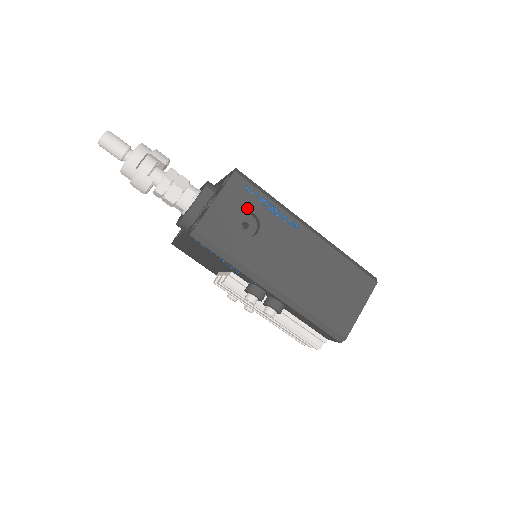
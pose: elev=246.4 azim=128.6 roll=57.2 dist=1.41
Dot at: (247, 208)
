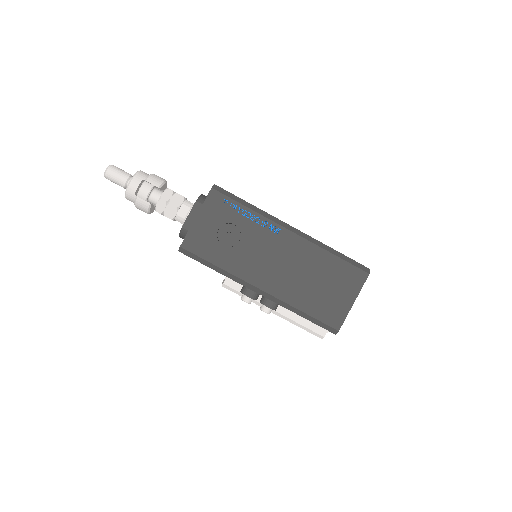
Dot at: (227, 220)
